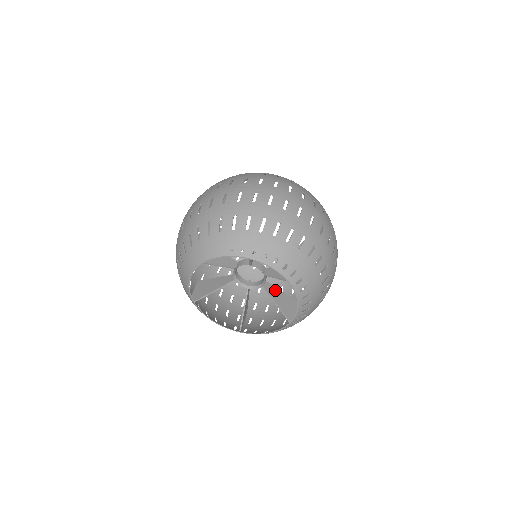
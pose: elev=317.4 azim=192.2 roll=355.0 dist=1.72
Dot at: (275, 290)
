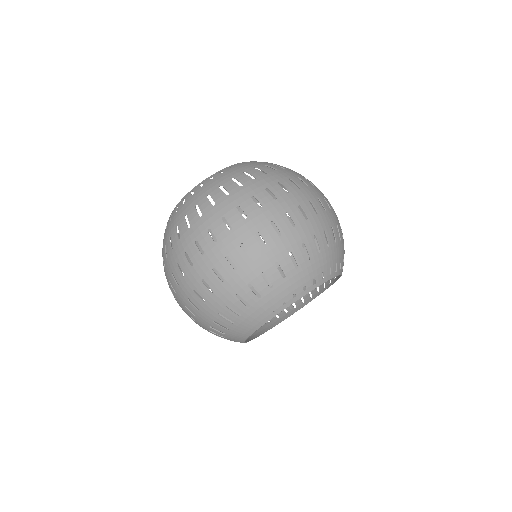
Dot at: occluded
